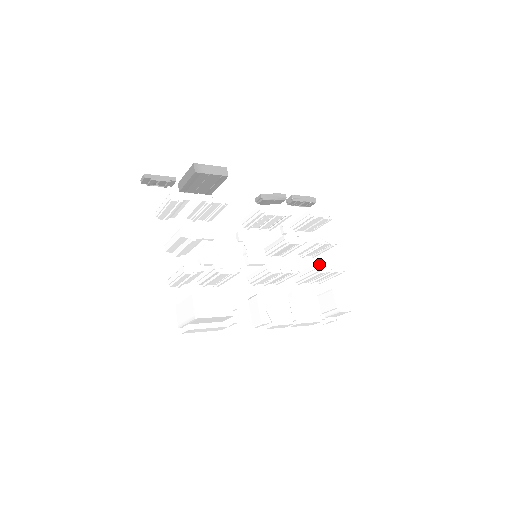
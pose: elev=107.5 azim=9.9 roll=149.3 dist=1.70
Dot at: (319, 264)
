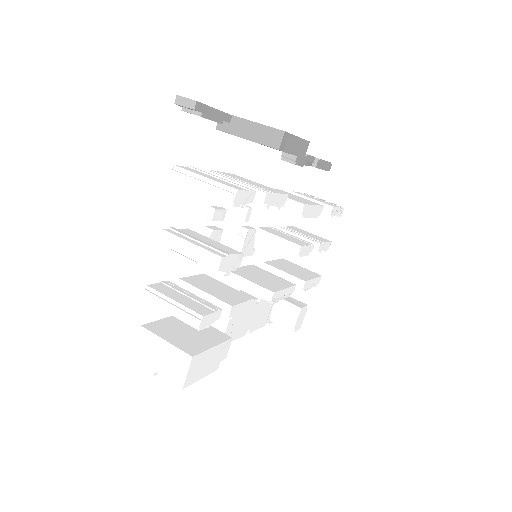
Dot at: (308, 281)
